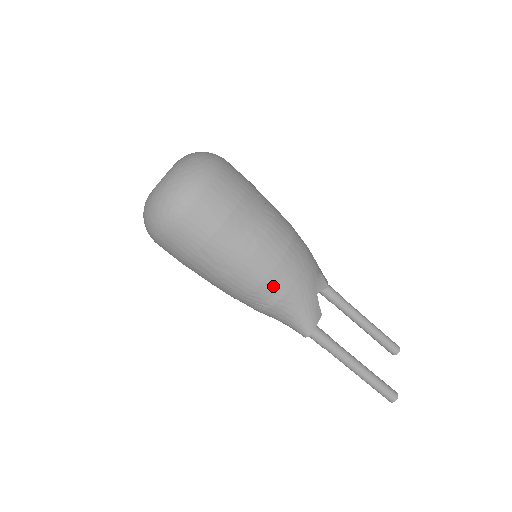
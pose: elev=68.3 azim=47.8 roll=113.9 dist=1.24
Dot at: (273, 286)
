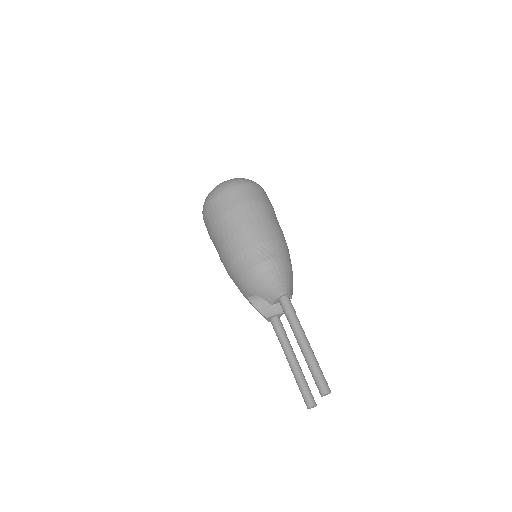
Dot at: (280, 248)
